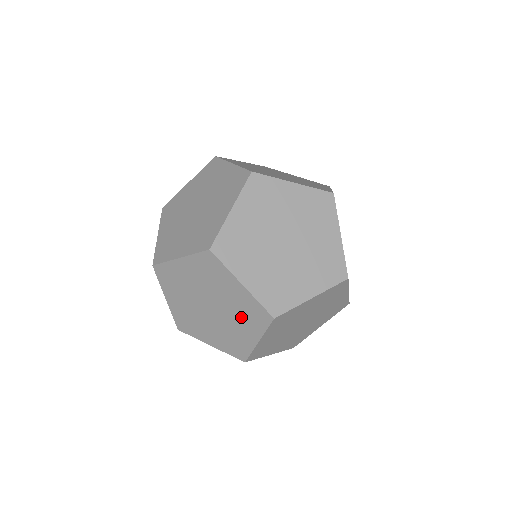
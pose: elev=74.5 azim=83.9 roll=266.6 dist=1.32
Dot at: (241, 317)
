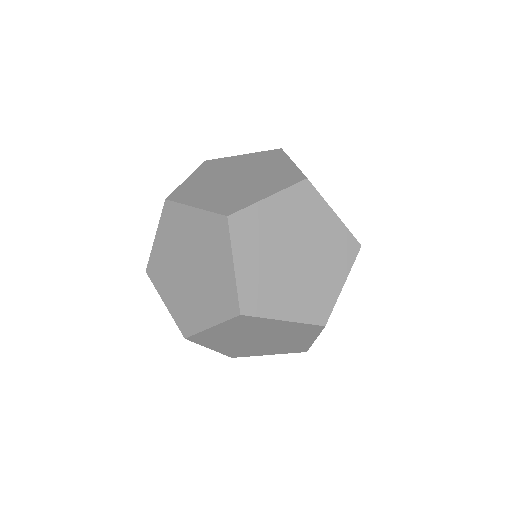
Dot at: (292, 335)
